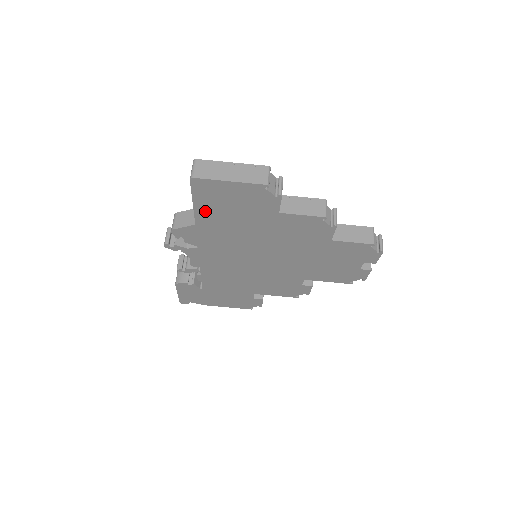
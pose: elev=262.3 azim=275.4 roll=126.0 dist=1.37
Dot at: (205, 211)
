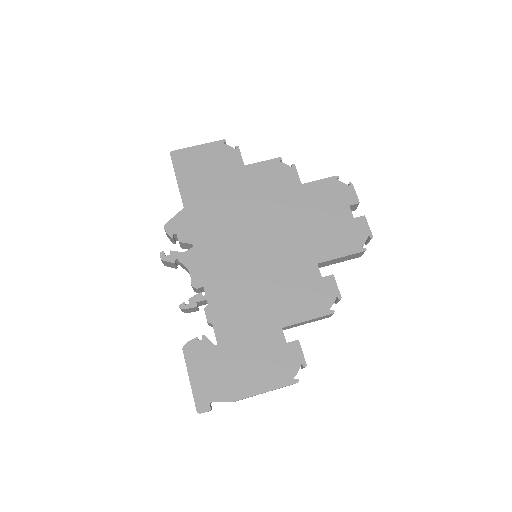
Dot at: (188, 186)
